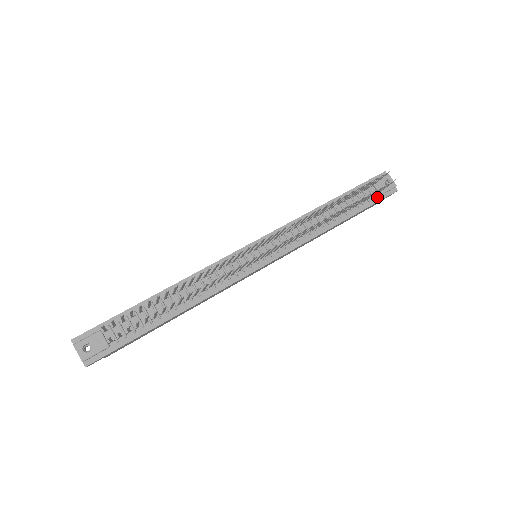
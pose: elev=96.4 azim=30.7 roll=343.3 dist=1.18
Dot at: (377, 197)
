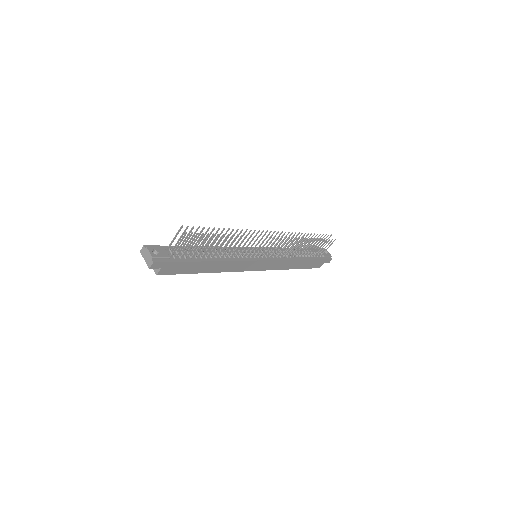
Dot at: (322, 257)
